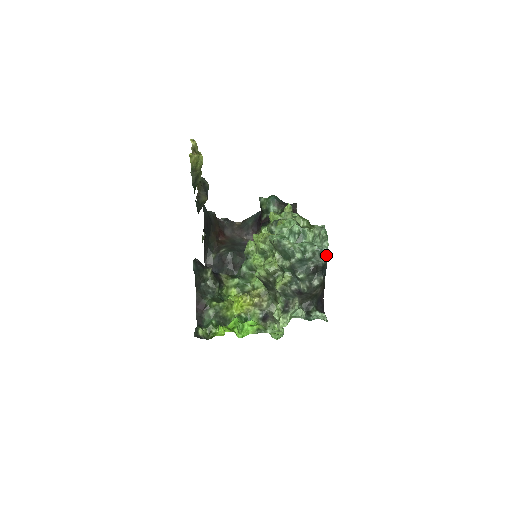
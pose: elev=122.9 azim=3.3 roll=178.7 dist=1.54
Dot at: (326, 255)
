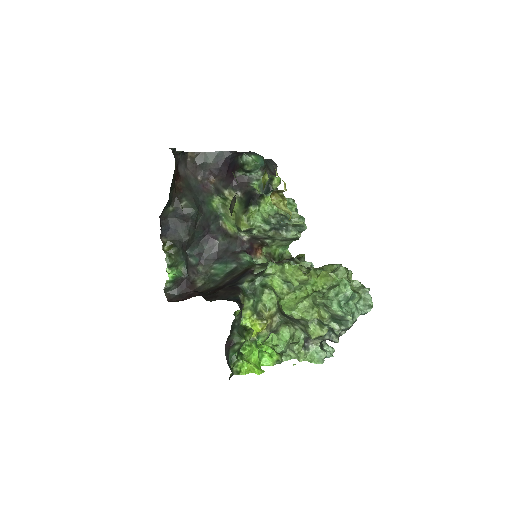
Dot at: occluded
